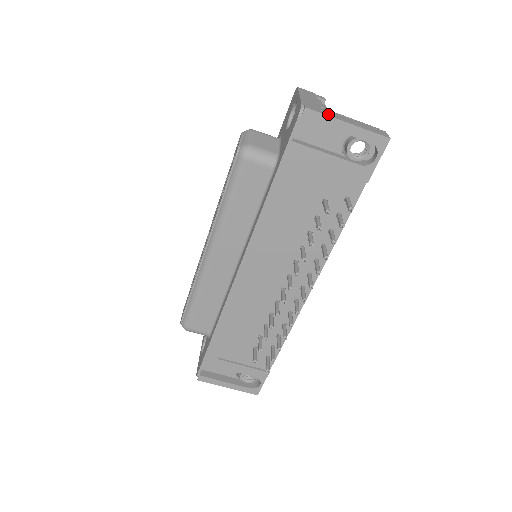
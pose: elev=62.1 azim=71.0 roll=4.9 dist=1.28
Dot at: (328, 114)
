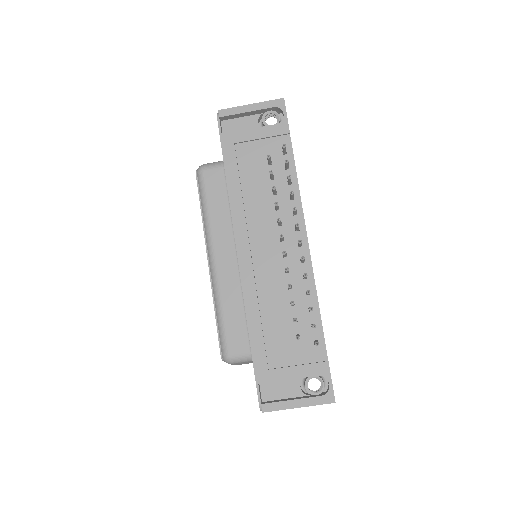
Dot at: (236, 108)
